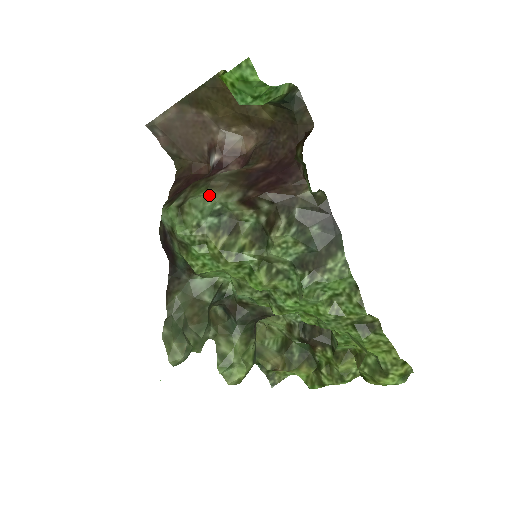
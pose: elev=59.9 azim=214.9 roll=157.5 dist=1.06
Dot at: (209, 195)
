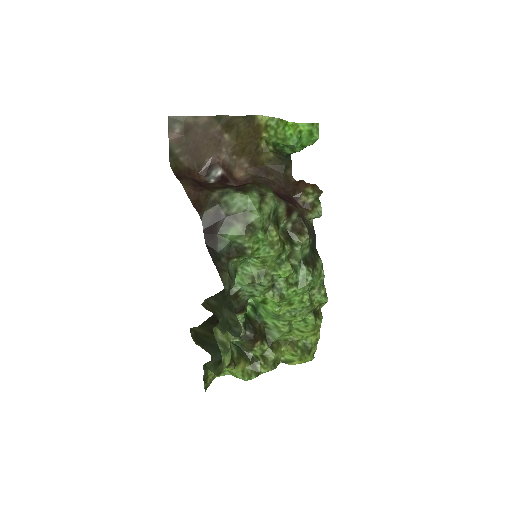
Dot at: occluded
